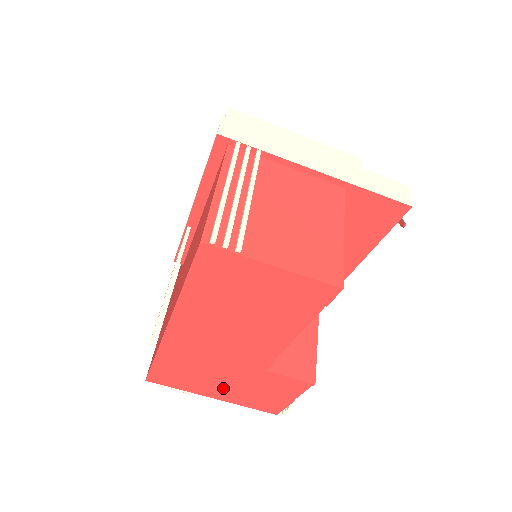
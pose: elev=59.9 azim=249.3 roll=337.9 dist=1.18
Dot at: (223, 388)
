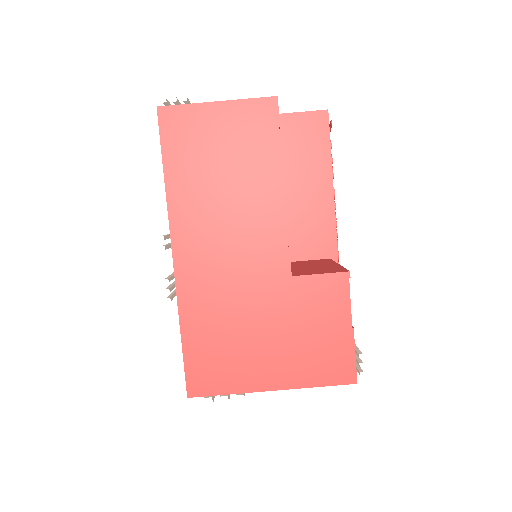
Dot at: (271, 353)
